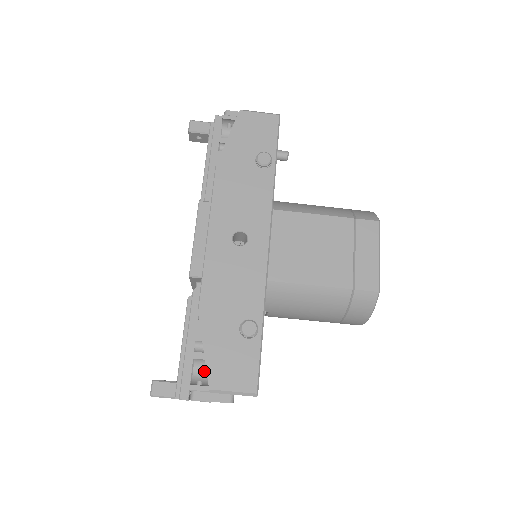
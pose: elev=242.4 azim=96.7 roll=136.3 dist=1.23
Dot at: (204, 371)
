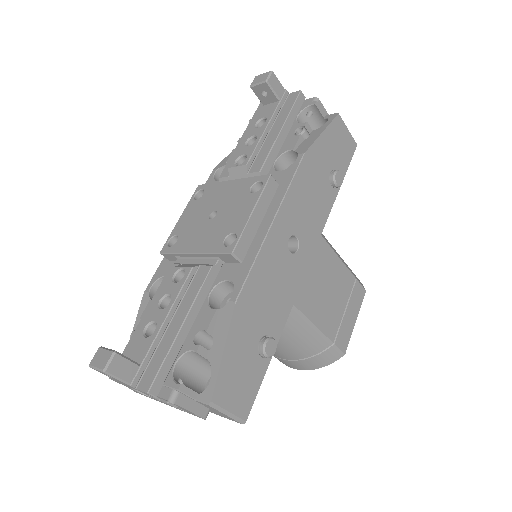
Dot at: (187, 368)
